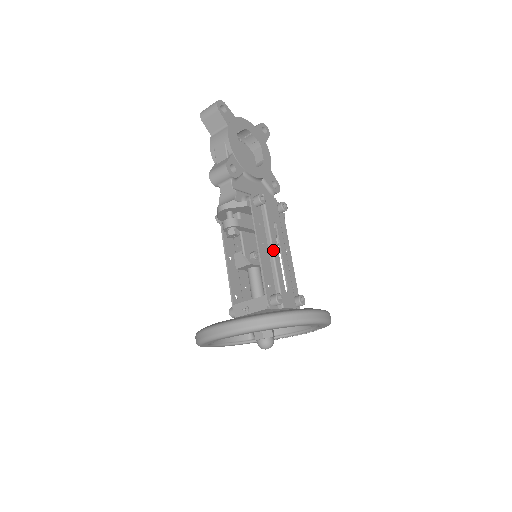
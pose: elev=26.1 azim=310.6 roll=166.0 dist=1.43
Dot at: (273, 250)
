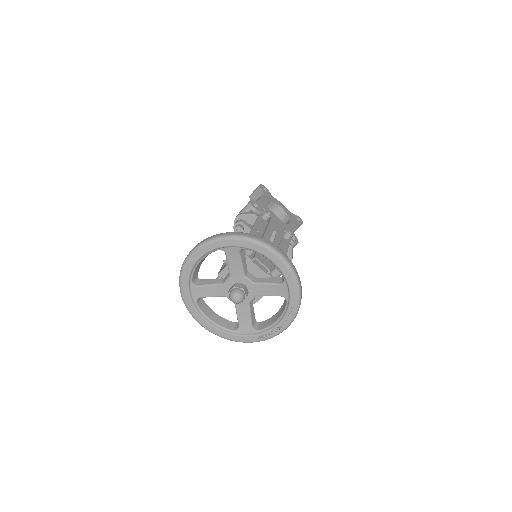
Dot at: (264, 236)
